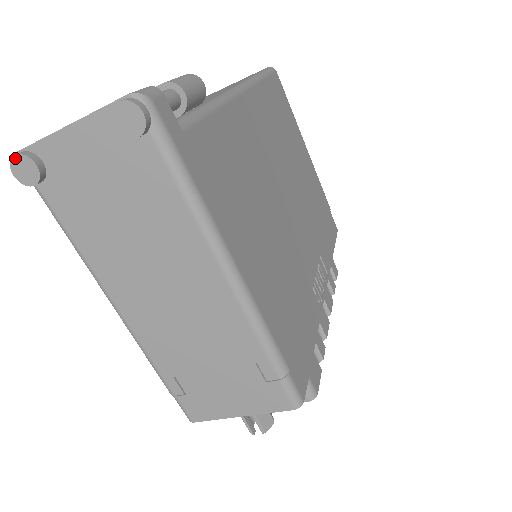
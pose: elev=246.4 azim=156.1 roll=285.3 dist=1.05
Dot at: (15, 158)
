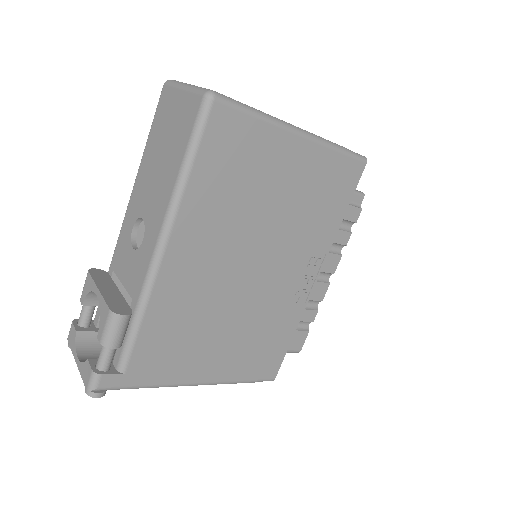
Dot at: (69, 346)
